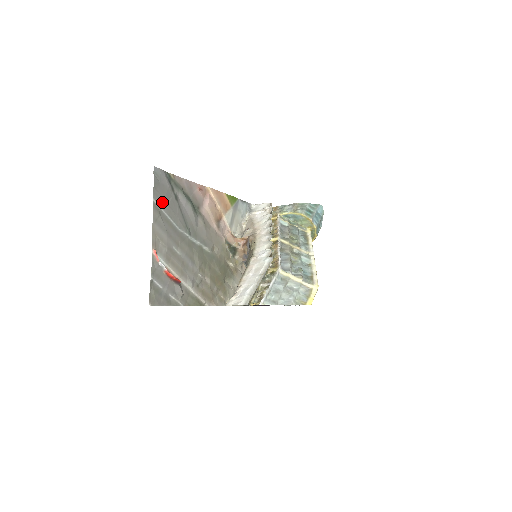
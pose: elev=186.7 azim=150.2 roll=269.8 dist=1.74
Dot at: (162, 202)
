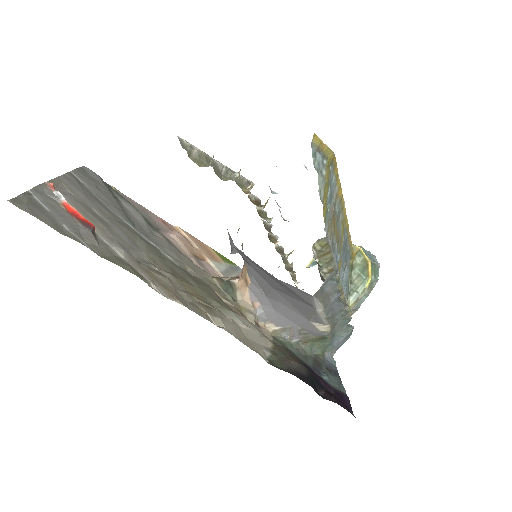
Dot at: (87, 182)
